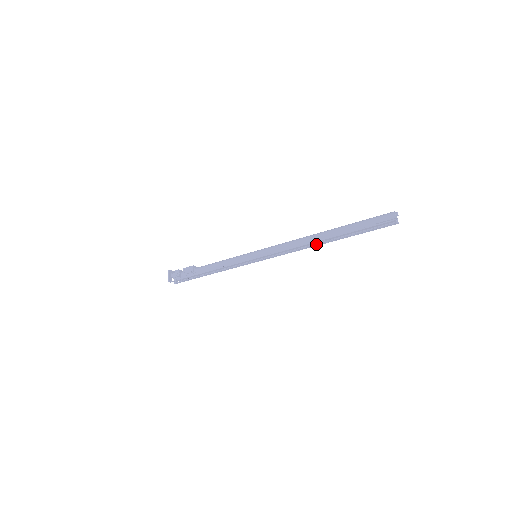
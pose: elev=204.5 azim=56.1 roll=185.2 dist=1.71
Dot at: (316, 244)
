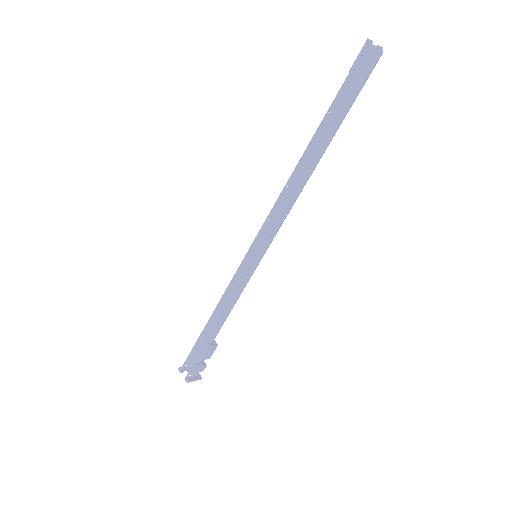
Dot at: (303, 170)
